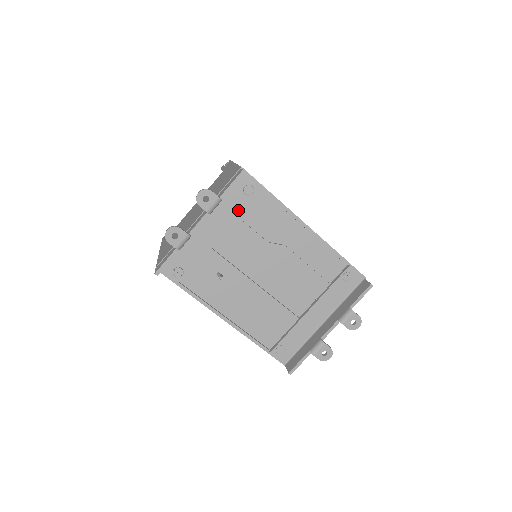
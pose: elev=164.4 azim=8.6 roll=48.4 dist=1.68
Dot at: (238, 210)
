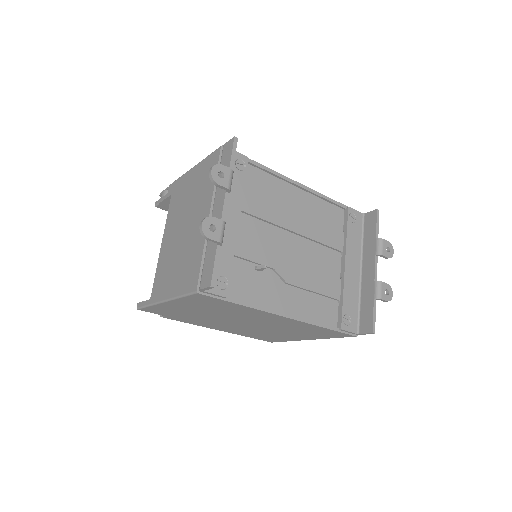
Dot at: (242, 189)
